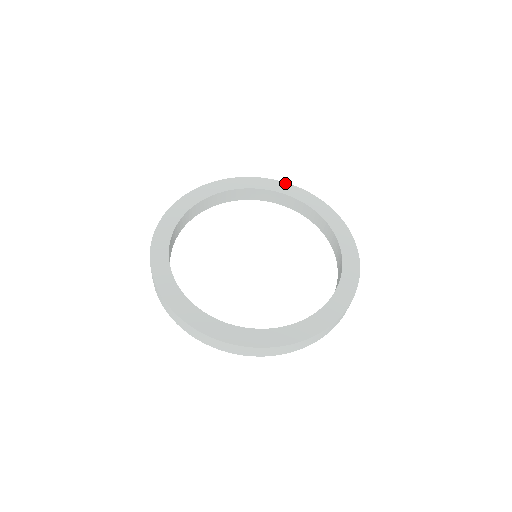
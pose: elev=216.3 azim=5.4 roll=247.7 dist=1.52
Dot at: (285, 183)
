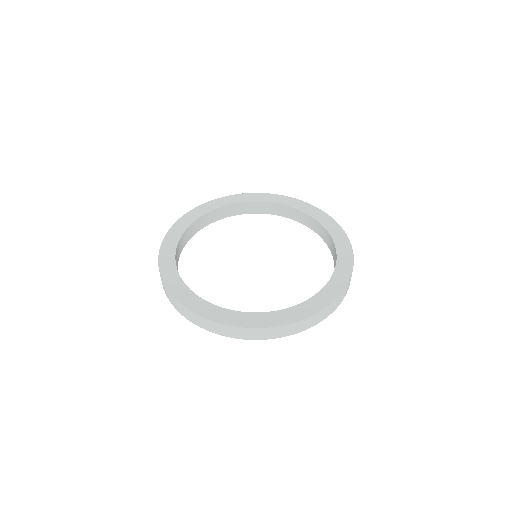
Dot at: (218, 199)
